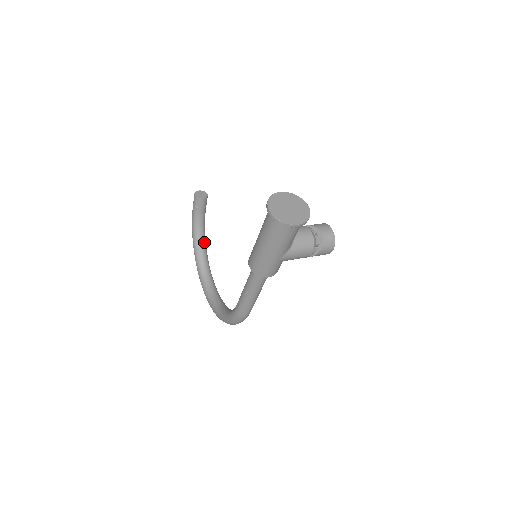
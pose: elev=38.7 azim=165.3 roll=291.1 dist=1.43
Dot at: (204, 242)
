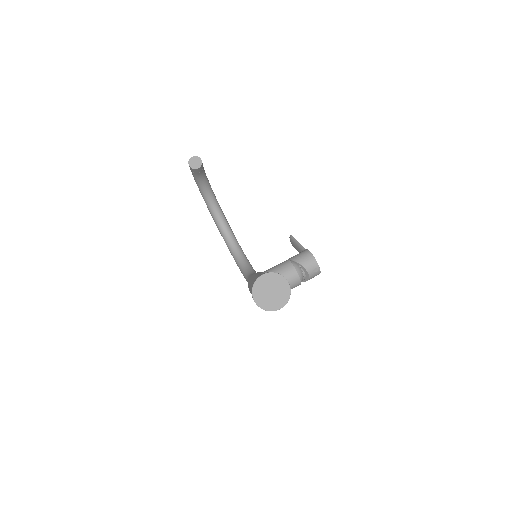
Dot at: (210, 190)
